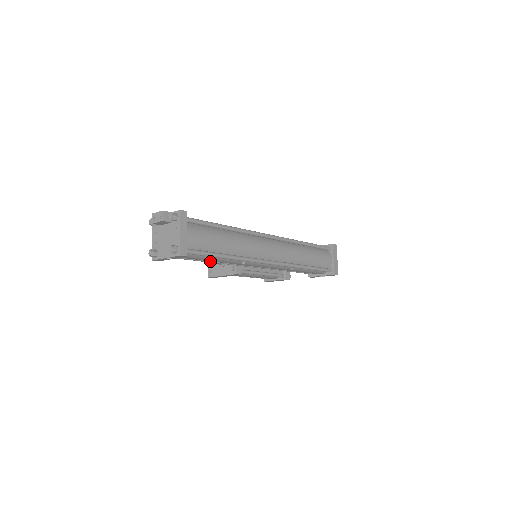
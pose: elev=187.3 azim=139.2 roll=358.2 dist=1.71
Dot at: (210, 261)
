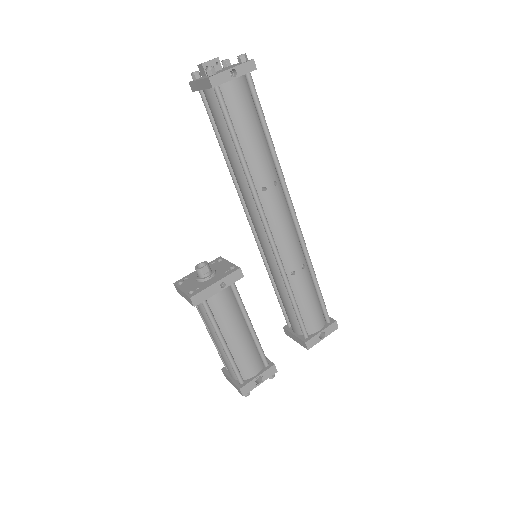
Dot at: (244, 158)
